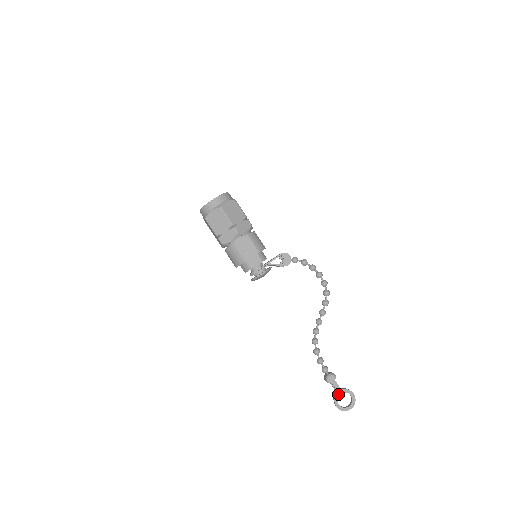
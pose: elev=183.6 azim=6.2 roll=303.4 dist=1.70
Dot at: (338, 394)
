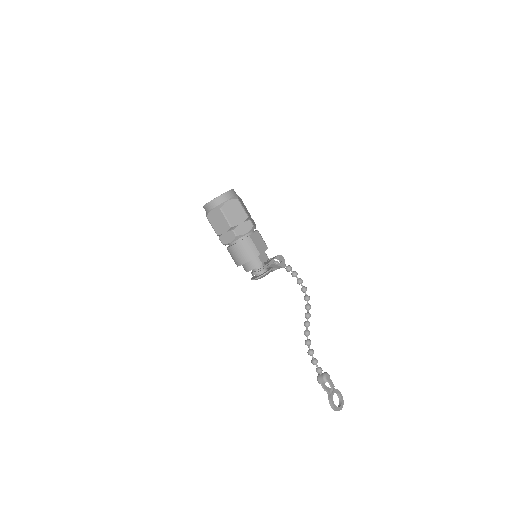
Dot at: (332, 394)
